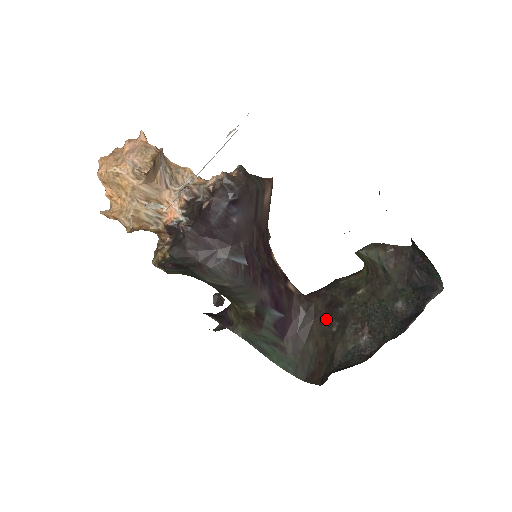
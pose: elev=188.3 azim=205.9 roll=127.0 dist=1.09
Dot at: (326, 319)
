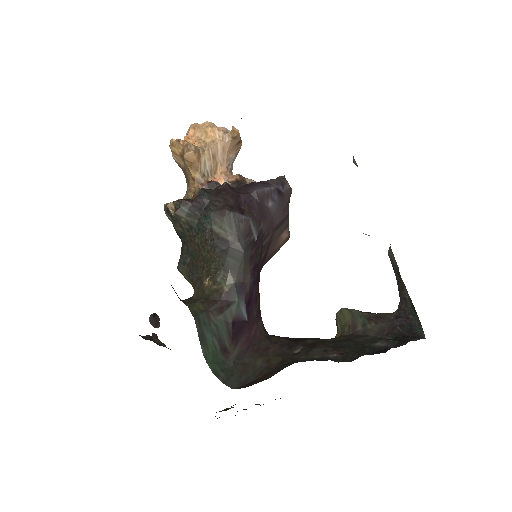
Dot at: (288, 346)
